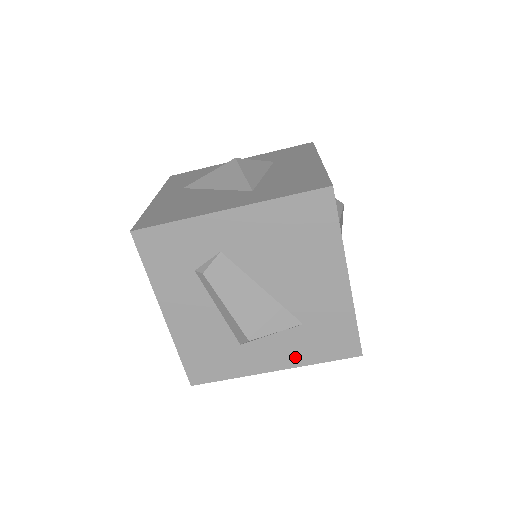
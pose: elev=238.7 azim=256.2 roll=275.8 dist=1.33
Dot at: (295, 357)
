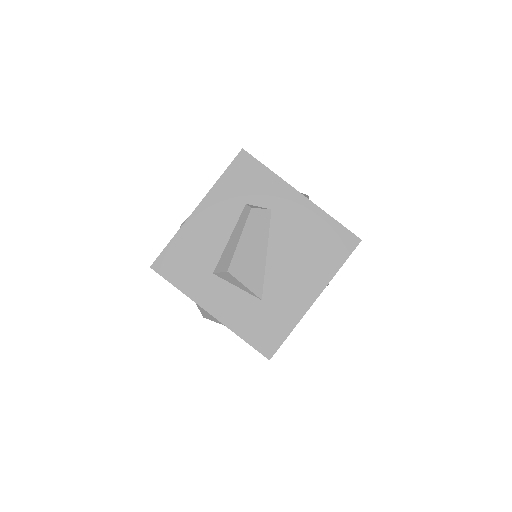
Dot at: (232, 317)
